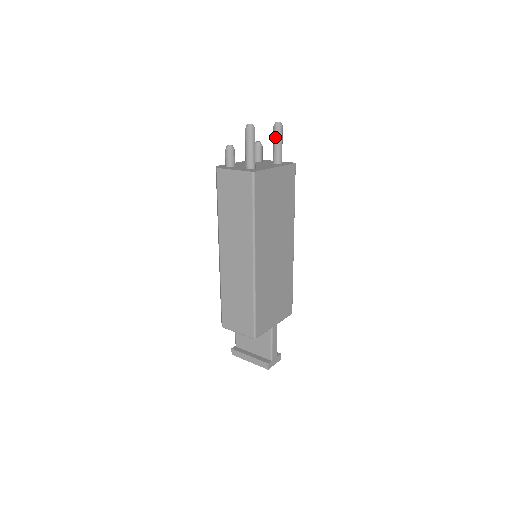
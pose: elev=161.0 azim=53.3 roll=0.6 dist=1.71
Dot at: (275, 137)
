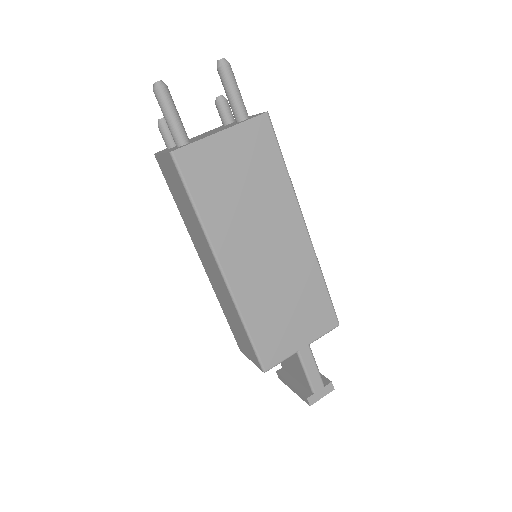
Dot at: (222, 84)
